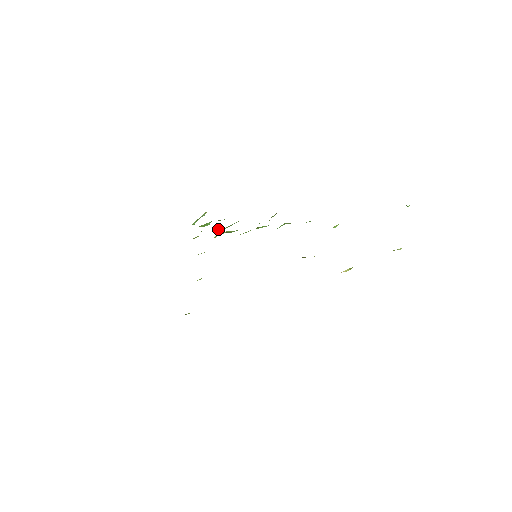
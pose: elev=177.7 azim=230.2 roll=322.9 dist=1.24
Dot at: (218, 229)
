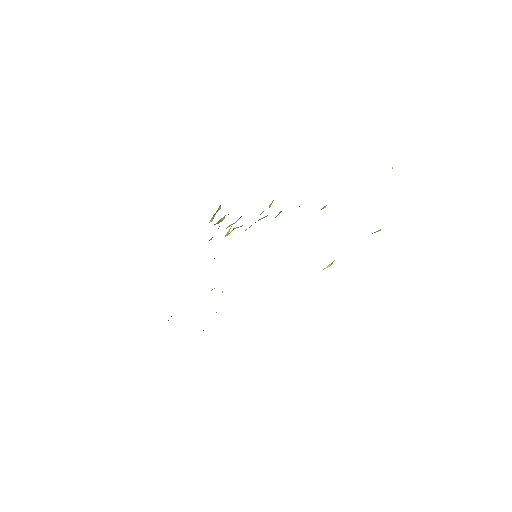
Dot at: (228, 226)
